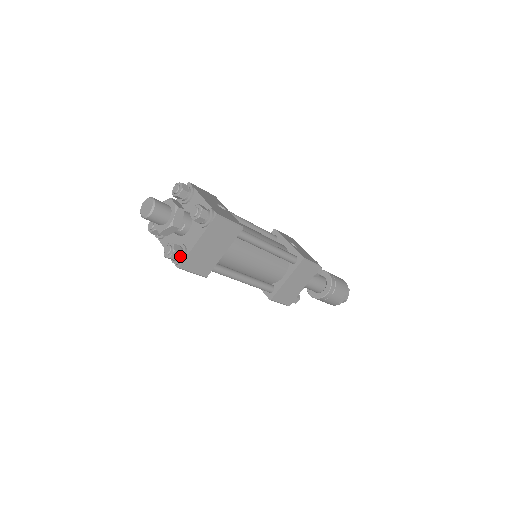
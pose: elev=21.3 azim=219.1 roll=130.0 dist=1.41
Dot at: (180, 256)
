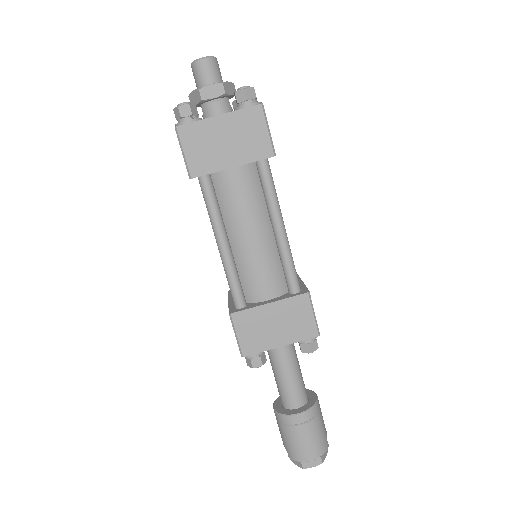
Dot at: (256, 101)
